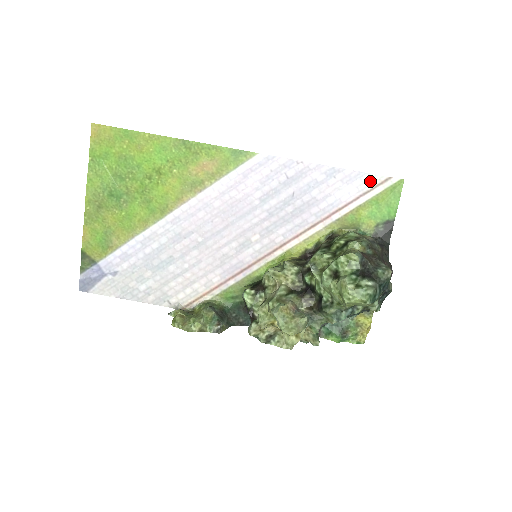
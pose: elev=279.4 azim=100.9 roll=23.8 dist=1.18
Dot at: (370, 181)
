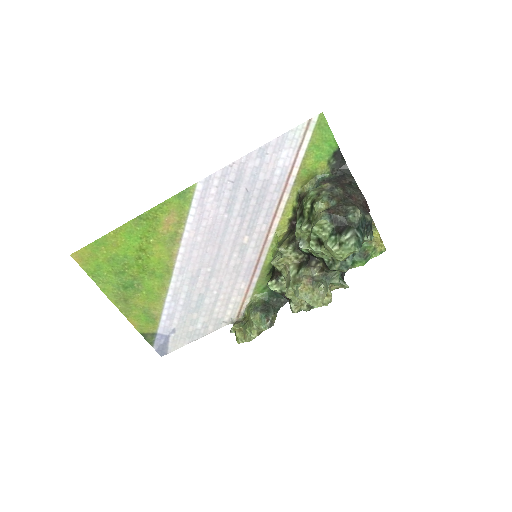
Dot at: (296, 135)
